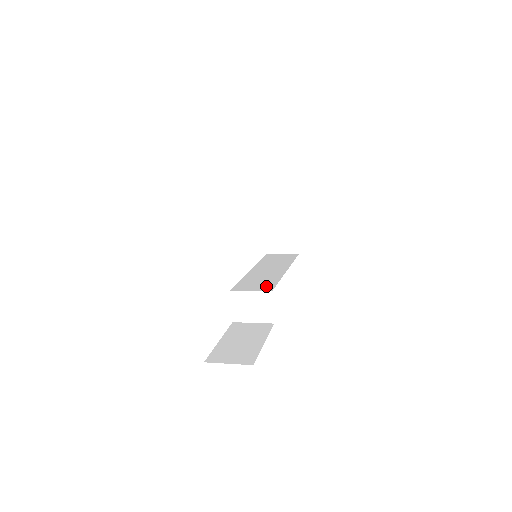
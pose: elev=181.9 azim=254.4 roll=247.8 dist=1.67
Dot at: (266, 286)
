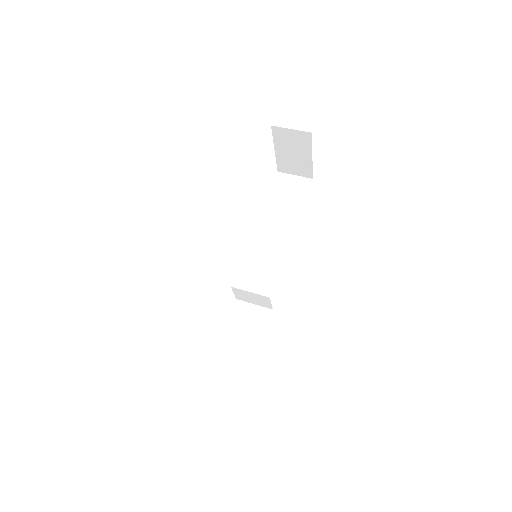
Dot at: (266, 282)
